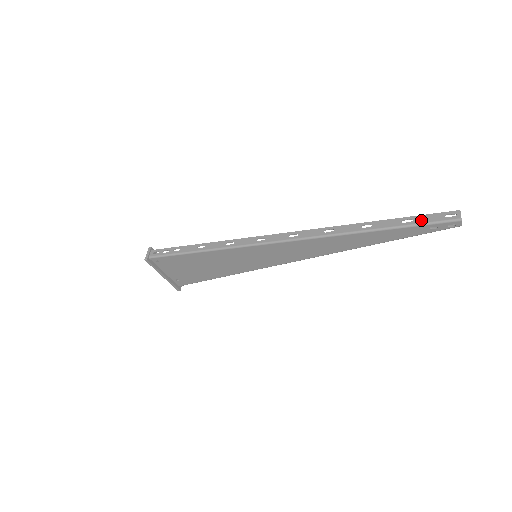
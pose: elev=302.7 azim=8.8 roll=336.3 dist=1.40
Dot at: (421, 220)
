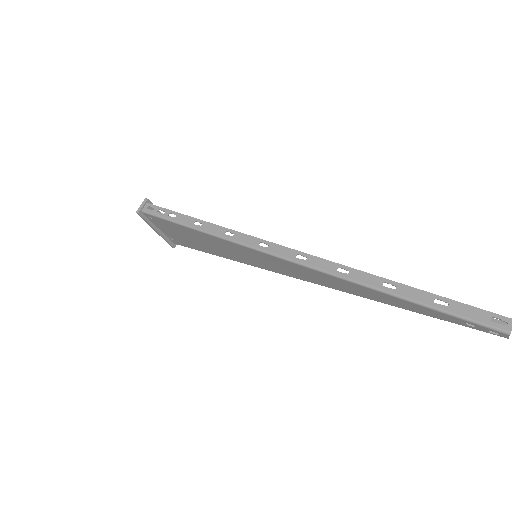
Dot at: (459, 310)
